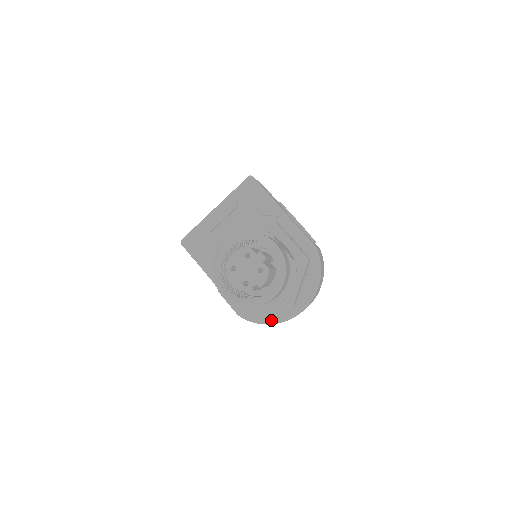
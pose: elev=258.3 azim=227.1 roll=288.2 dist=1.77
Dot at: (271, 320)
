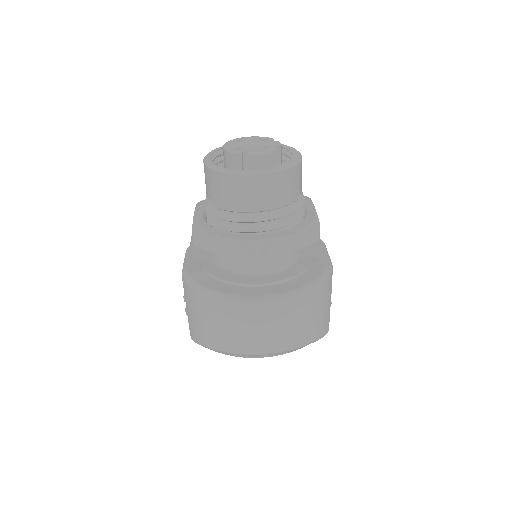
Dot at: (214, 289)
